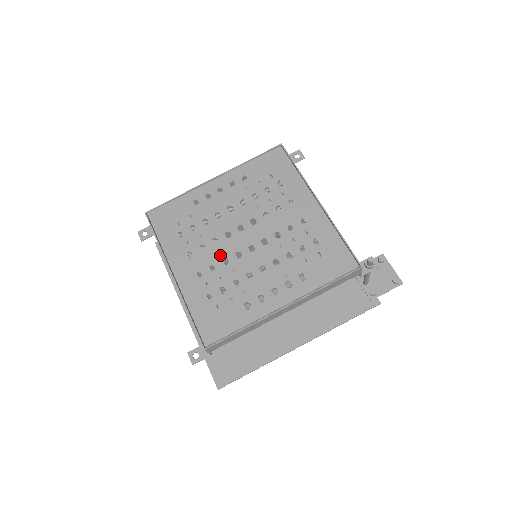
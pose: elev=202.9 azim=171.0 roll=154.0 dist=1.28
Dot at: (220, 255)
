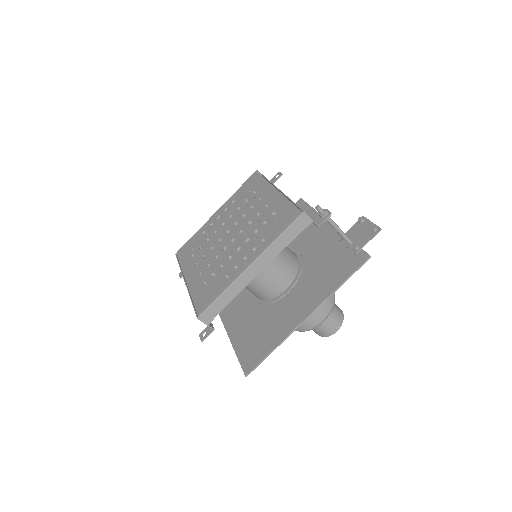
Dot at: (214, 254)
